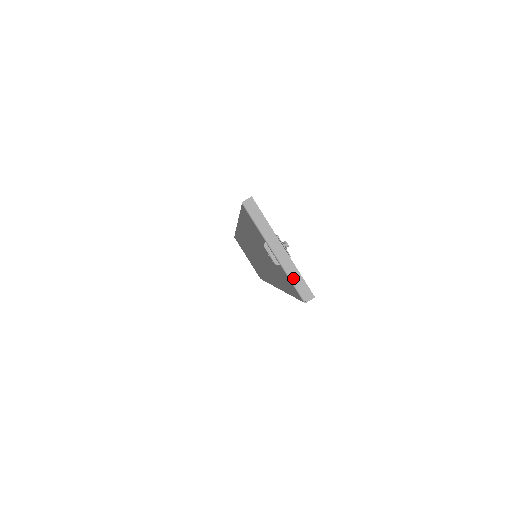
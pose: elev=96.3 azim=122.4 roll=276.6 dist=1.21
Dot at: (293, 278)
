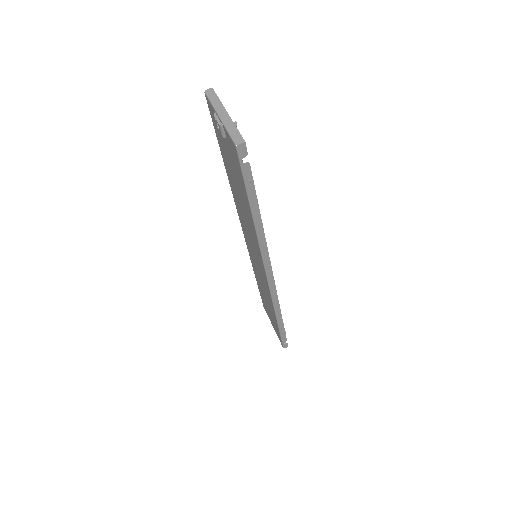
Dot at: (230, 130)
